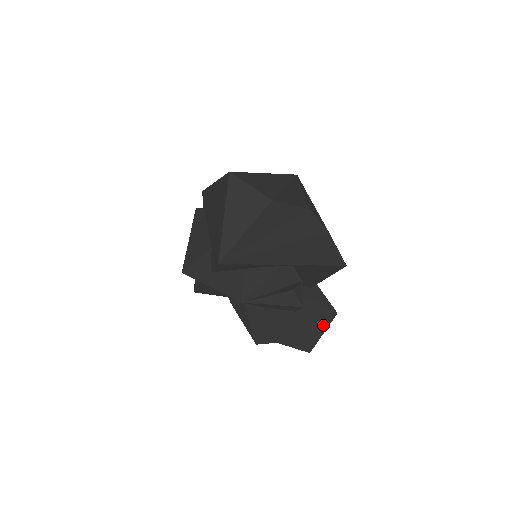
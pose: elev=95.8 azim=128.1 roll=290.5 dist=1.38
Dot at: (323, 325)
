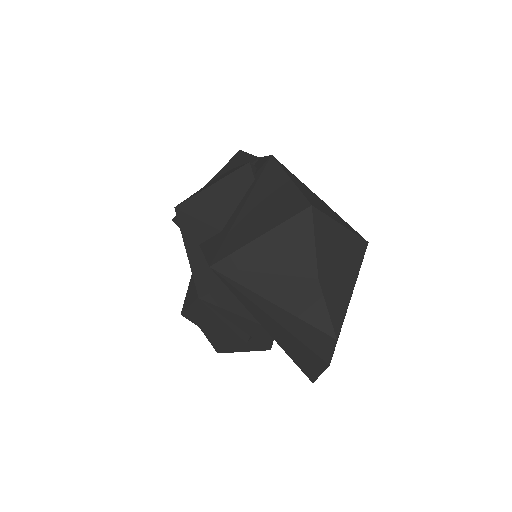
Dot at: (250, 348)
